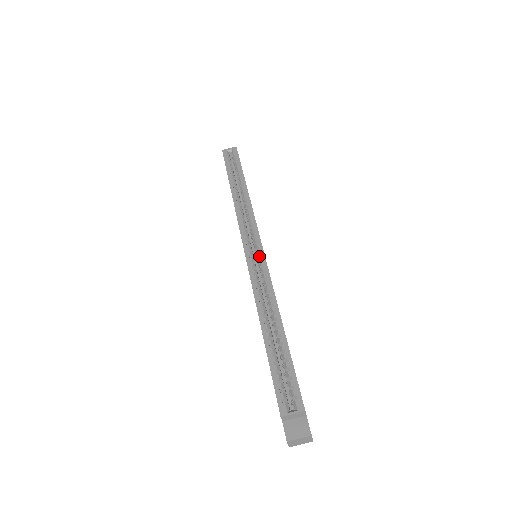
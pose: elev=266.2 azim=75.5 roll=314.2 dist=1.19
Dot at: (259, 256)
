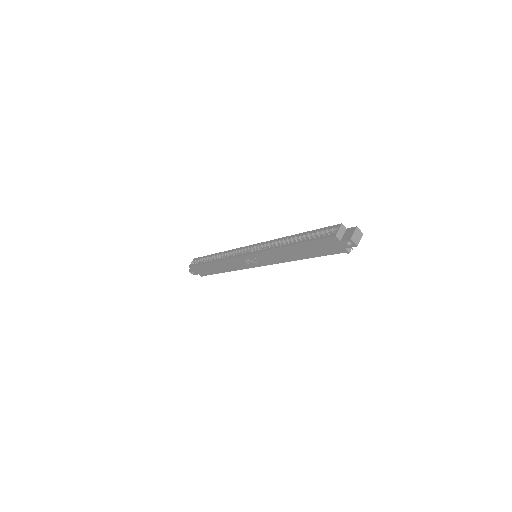
Dot at: (256, 246)
